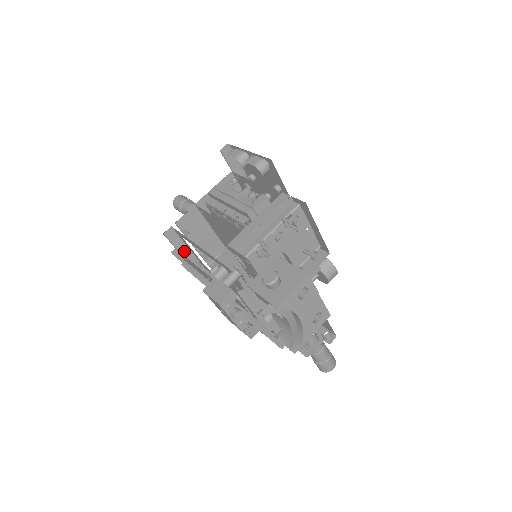
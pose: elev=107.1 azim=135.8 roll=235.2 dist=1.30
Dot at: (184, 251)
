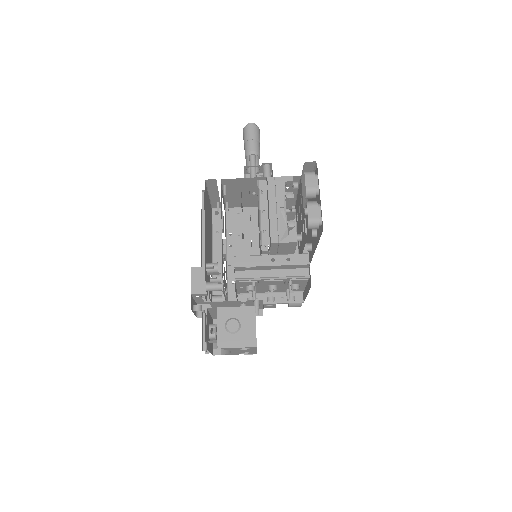
Dot at: (214, 194)
